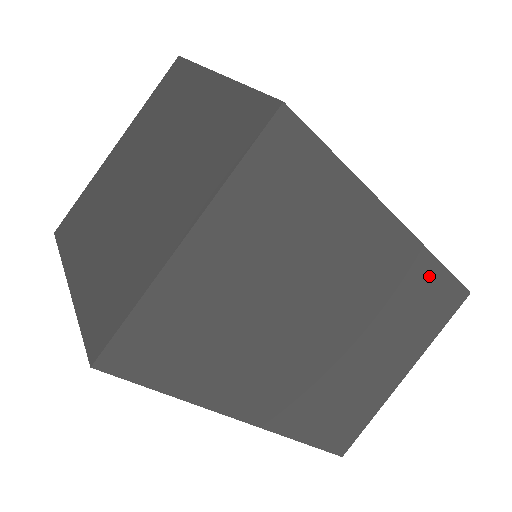
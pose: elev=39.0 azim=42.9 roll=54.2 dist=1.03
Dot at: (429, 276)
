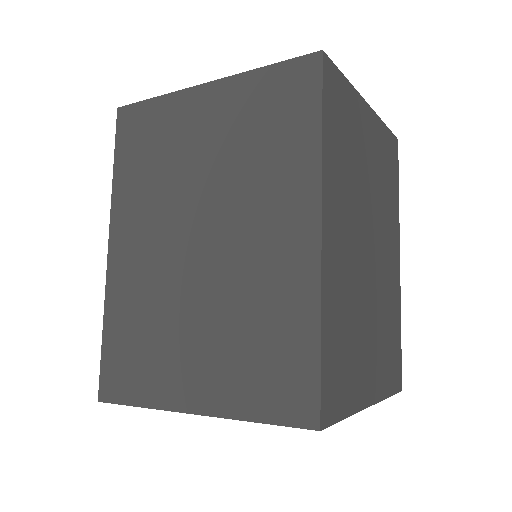
Dot at: (397, 328)
